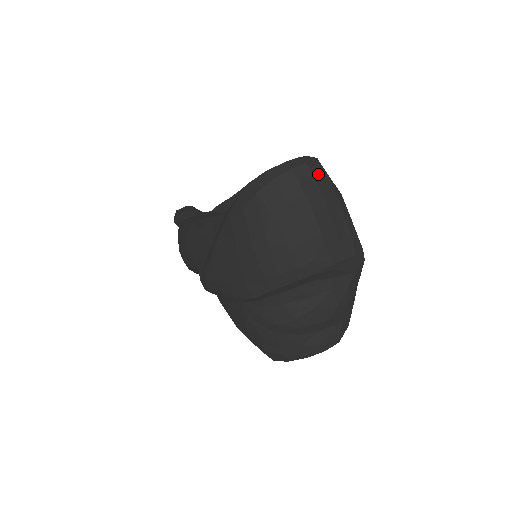
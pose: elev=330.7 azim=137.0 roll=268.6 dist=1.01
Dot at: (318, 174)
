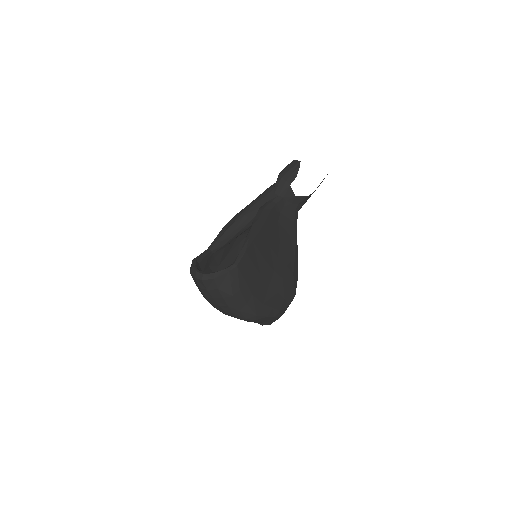
Dot at: (210, 286)
